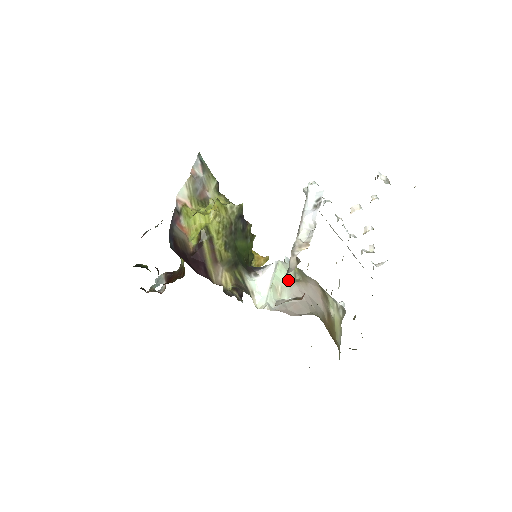
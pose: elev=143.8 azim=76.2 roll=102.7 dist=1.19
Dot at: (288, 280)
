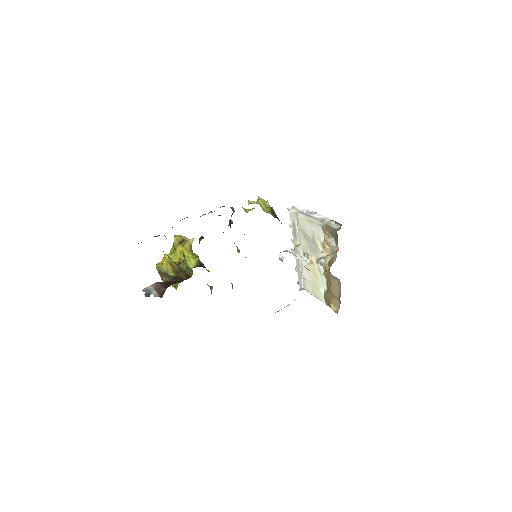
Dot at: occluded
